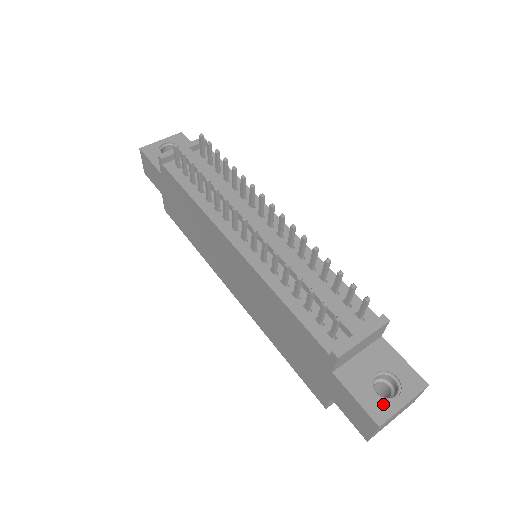
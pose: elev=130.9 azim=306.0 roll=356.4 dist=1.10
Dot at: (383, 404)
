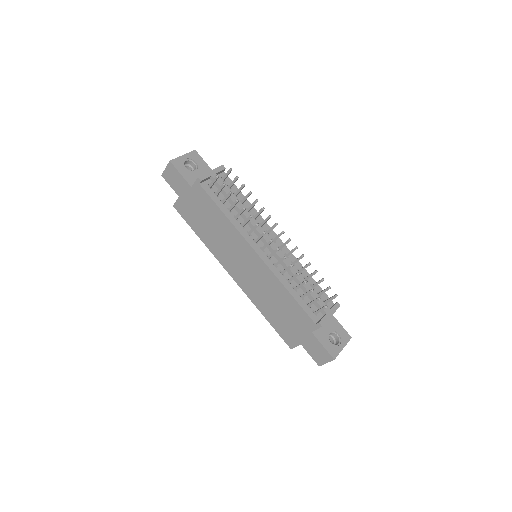
Dot at: (335, 348)
